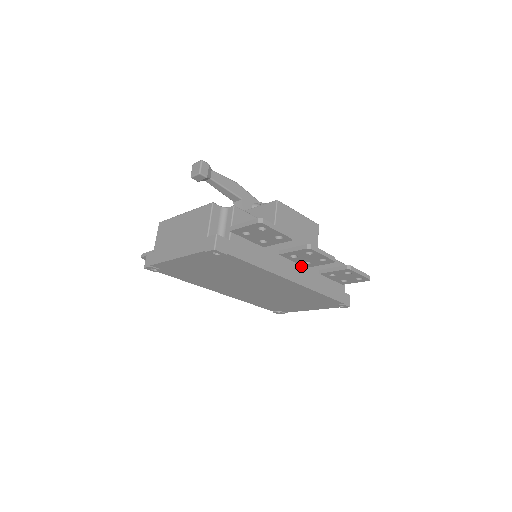
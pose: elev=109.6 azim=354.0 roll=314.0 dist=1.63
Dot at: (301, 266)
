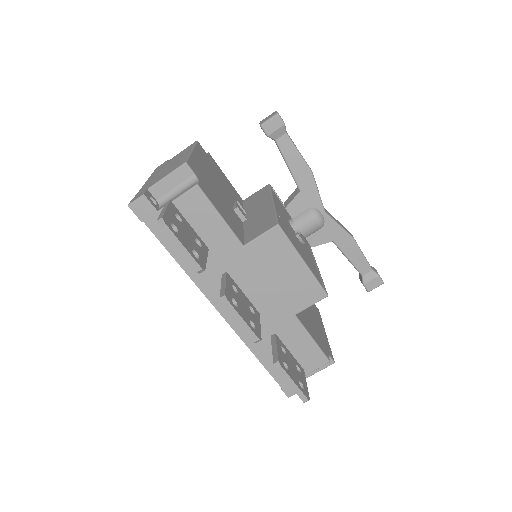
Dot at: occluded
